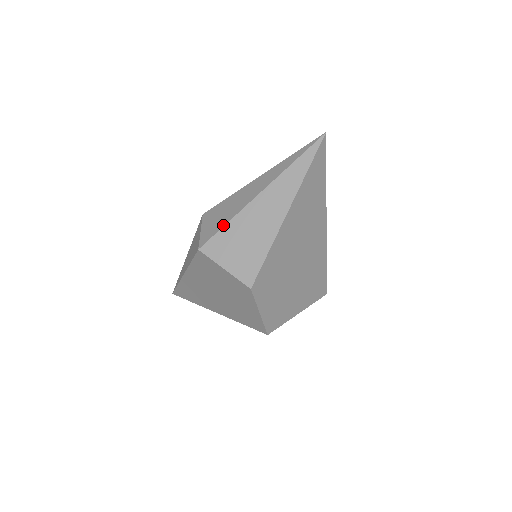
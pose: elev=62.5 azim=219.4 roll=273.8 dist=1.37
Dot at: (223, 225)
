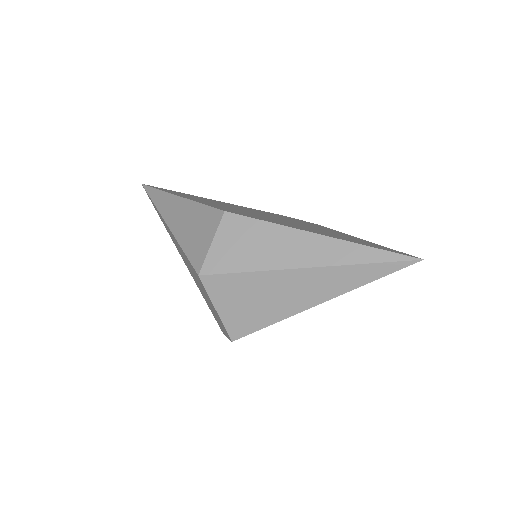
Dot at: (241, 270)
